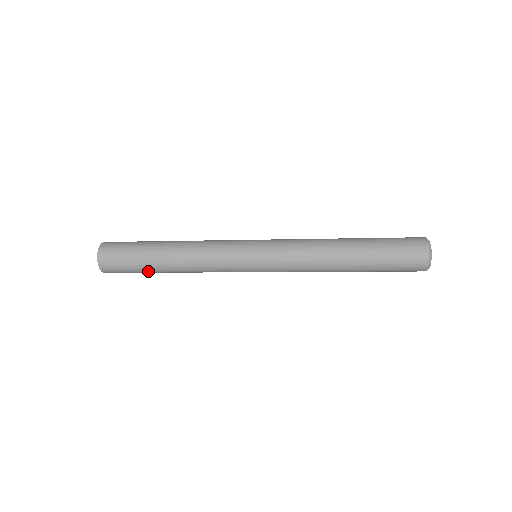
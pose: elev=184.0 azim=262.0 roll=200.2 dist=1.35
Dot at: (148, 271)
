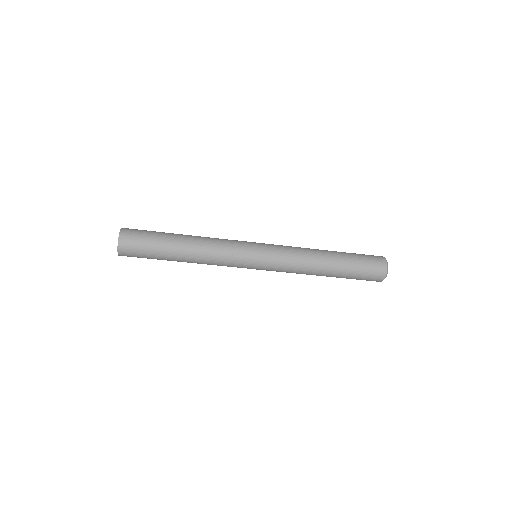
Dot at: (162, 257)
